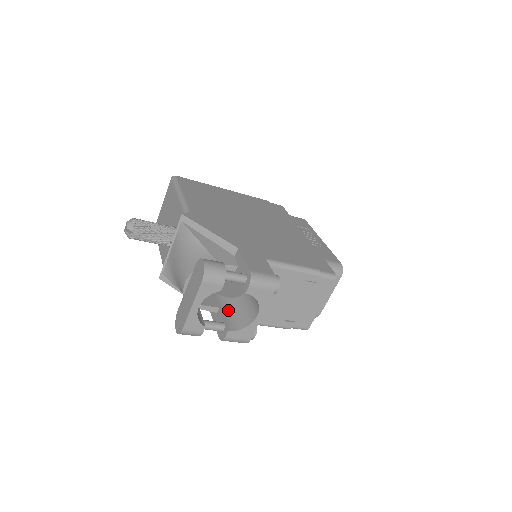
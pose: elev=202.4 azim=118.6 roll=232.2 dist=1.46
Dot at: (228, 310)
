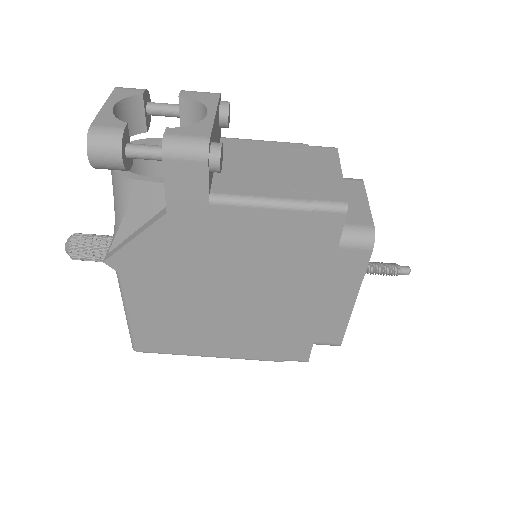
Dot at: occluded
